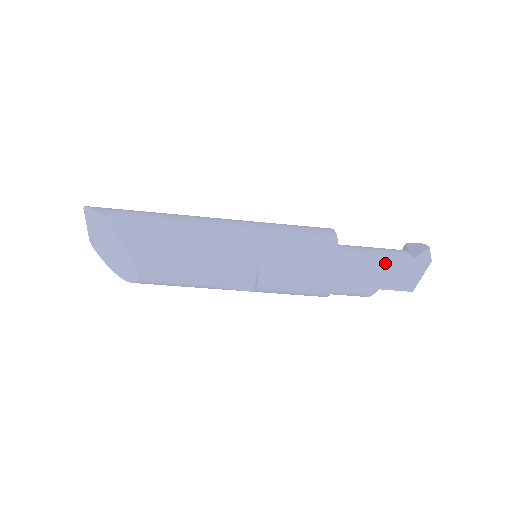
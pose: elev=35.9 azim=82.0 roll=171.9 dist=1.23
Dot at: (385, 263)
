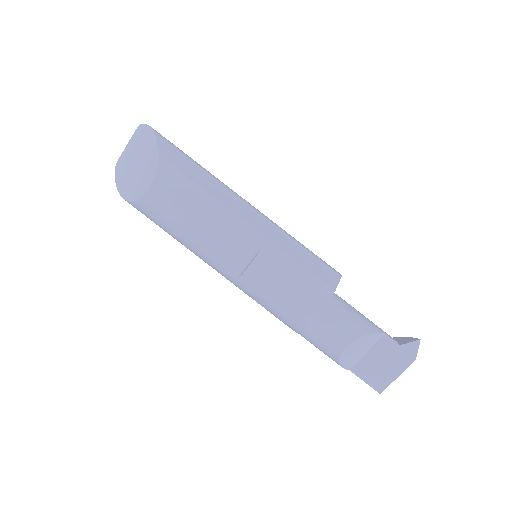
Dot at: (373, 329)
